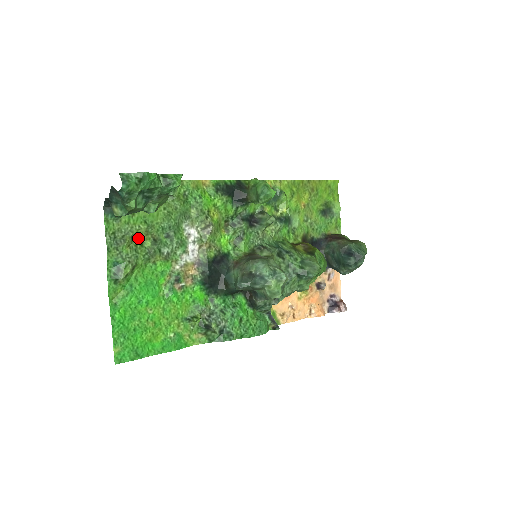
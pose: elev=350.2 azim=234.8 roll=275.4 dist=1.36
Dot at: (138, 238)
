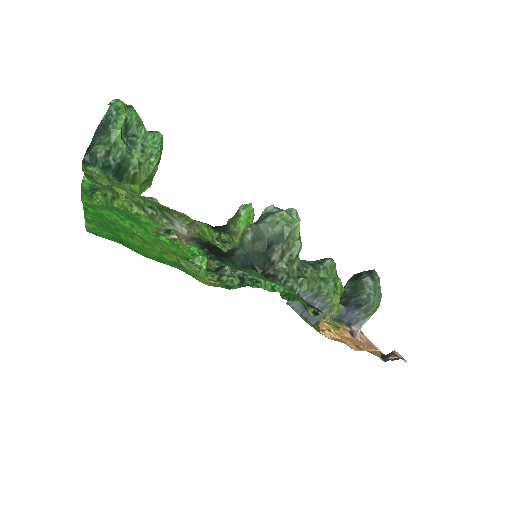
Dot at: occluded
